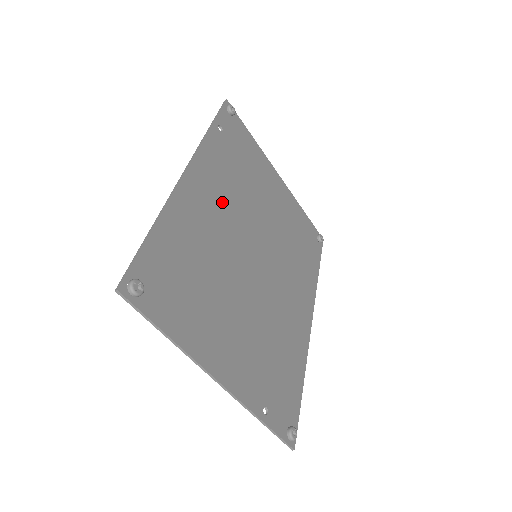
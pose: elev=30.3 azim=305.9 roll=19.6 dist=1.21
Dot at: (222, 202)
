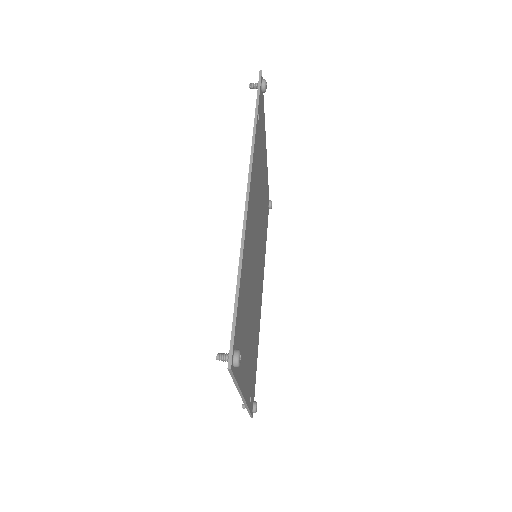
Dot at: (254, 213)
